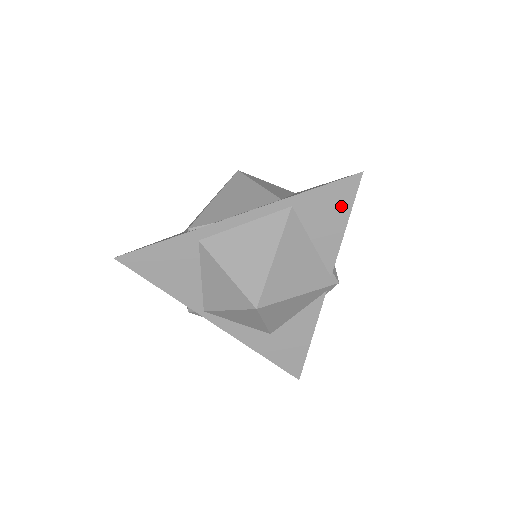
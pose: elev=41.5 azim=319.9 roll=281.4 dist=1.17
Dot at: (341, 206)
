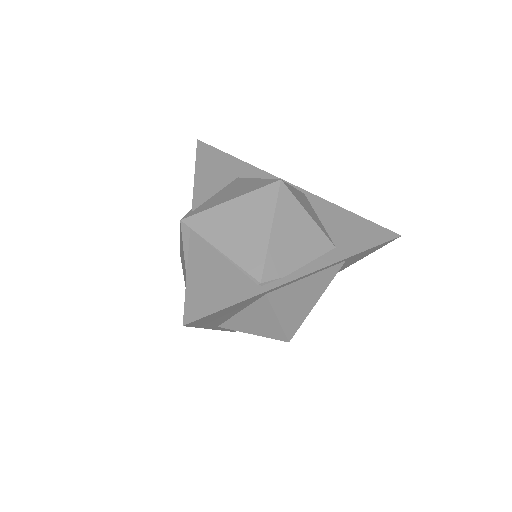
Dot at: (369, 253)
